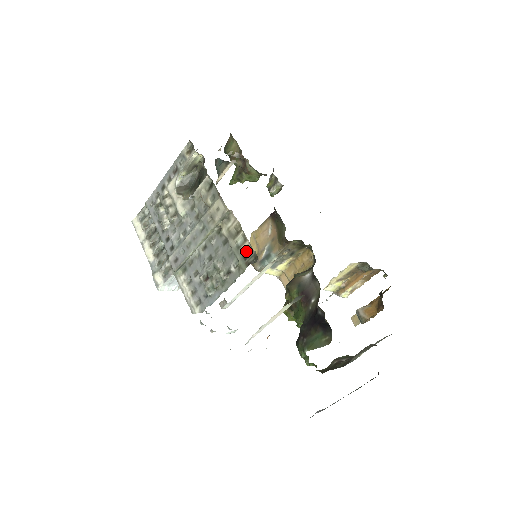
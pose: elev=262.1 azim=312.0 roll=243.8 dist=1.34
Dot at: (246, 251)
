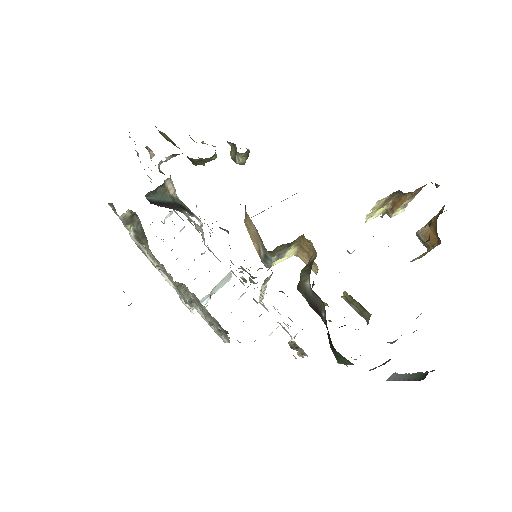
Dot at: (216, 321)
